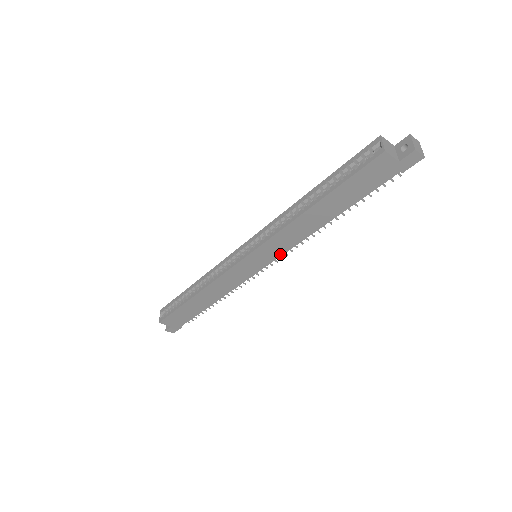
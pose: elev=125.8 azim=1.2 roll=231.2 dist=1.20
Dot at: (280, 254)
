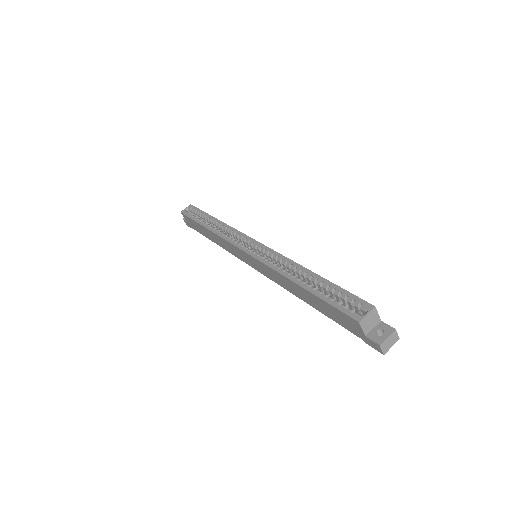
Dot at: (267, 275)
